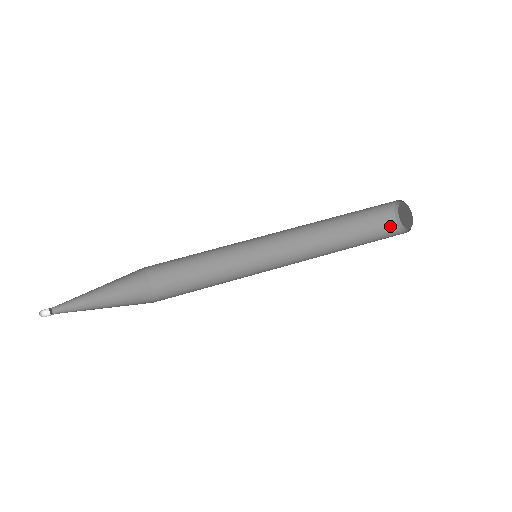
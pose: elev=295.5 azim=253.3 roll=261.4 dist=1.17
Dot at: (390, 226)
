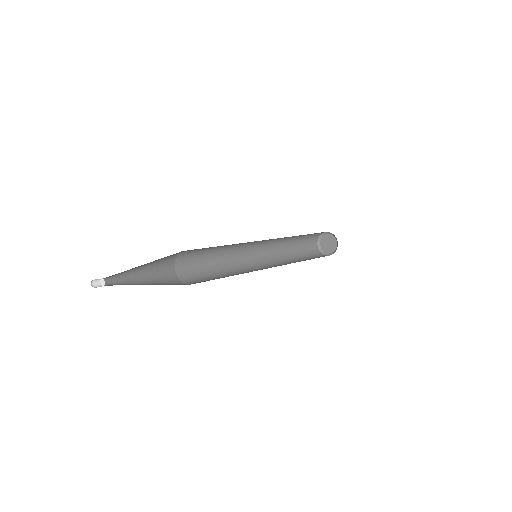
Dot at: occluded
